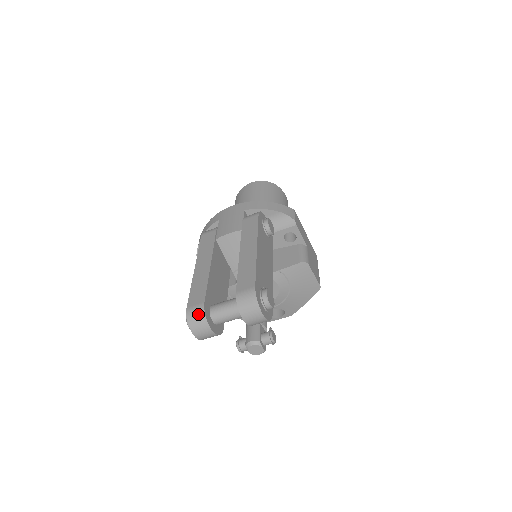
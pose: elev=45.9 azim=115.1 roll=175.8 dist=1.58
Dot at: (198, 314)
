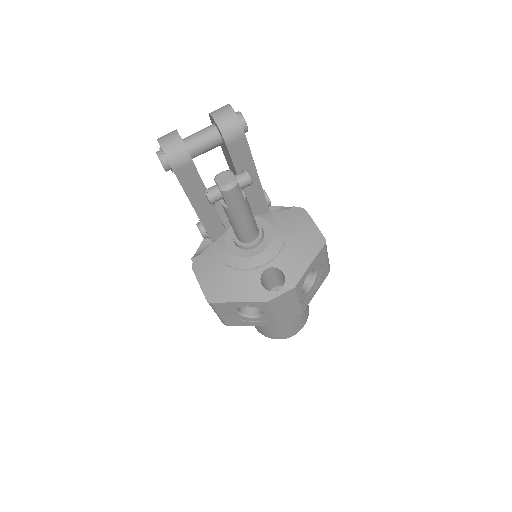
Dot at: occluded
